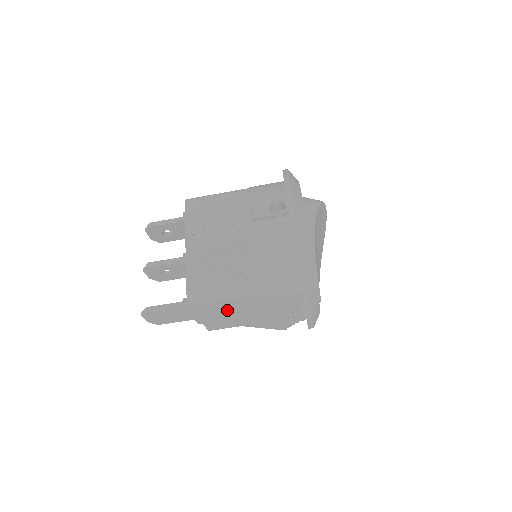
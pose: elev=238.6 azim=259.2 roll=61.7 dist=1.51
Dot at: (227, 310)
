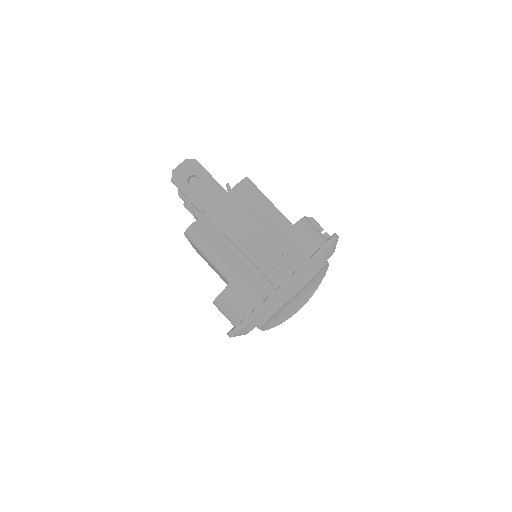
Dot at: (249, 215)
